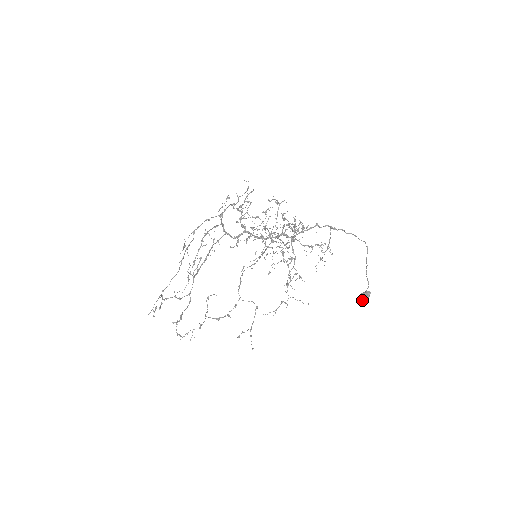
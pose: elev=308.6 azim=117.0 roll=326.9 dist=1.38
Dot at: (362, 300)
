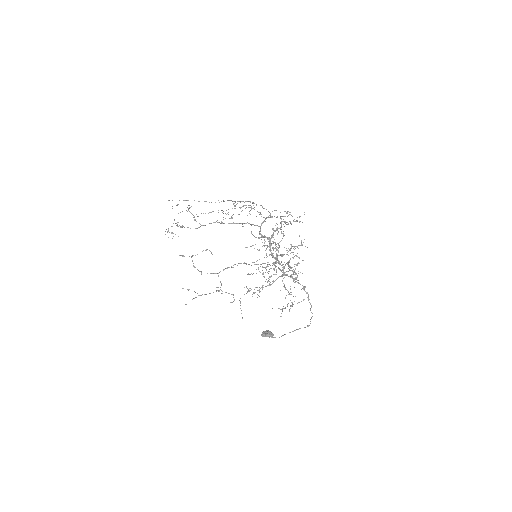
Dot at: (265, 333)
